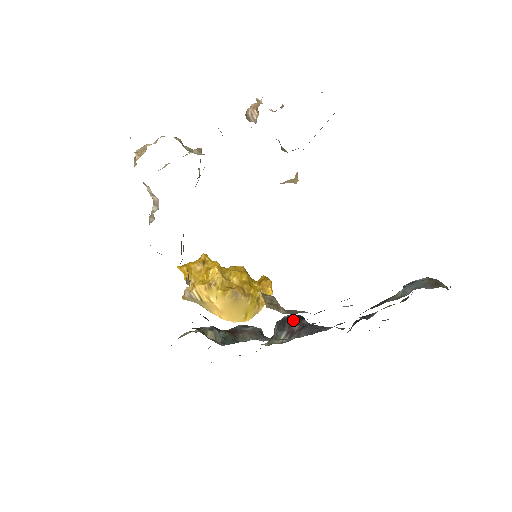
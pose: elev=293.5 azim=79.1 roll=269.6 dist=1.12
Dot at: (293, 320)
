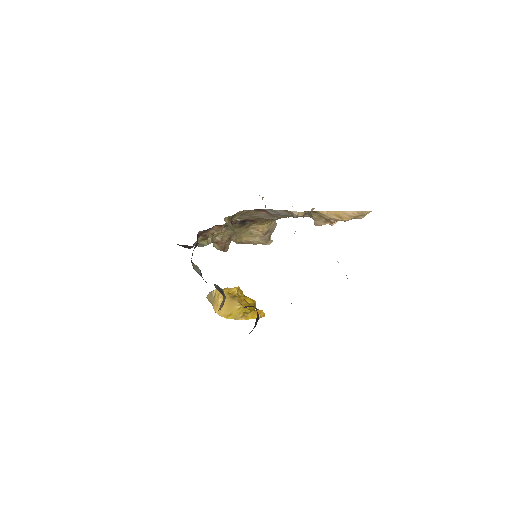
Dot at: (249, 306)
